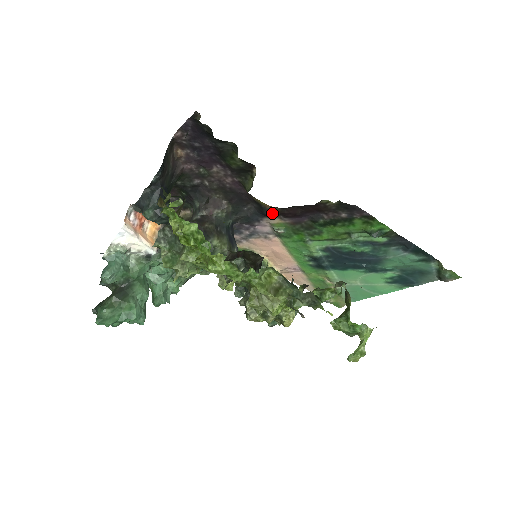
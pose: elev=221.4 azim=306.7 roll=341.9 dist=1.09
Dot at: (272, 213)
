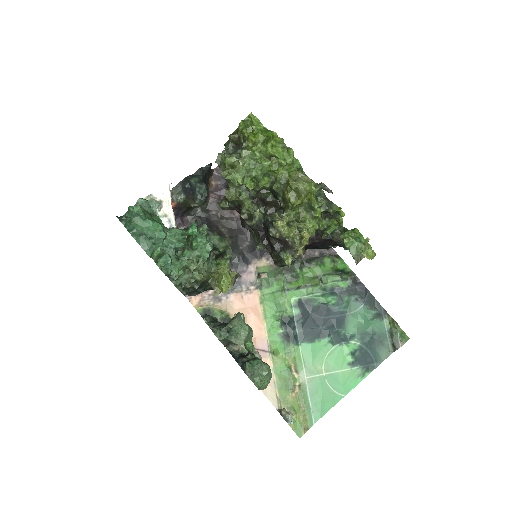
Dot at: (263, 250)
